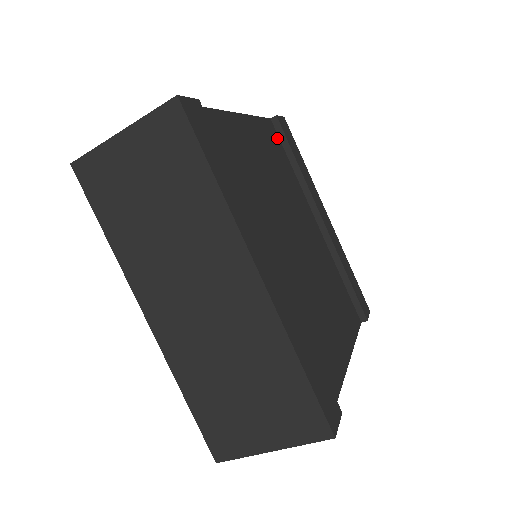
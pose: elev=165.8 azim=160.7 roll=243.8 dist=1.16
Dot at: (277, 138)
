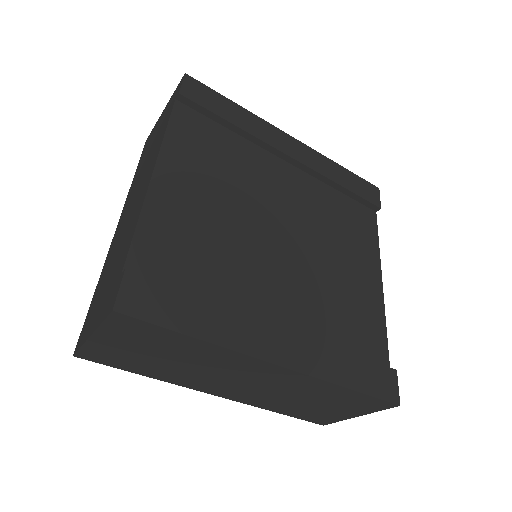
Dot at: (197, 117)
